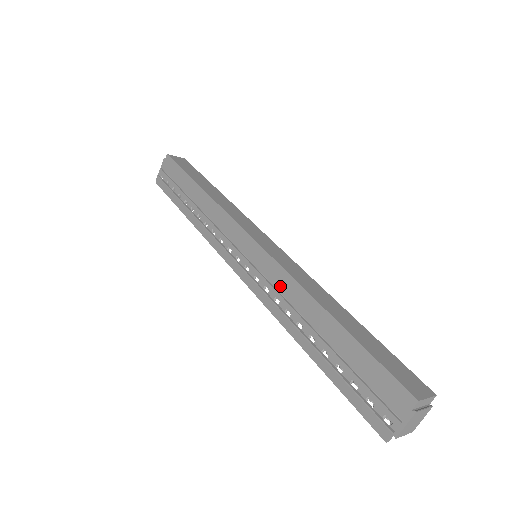
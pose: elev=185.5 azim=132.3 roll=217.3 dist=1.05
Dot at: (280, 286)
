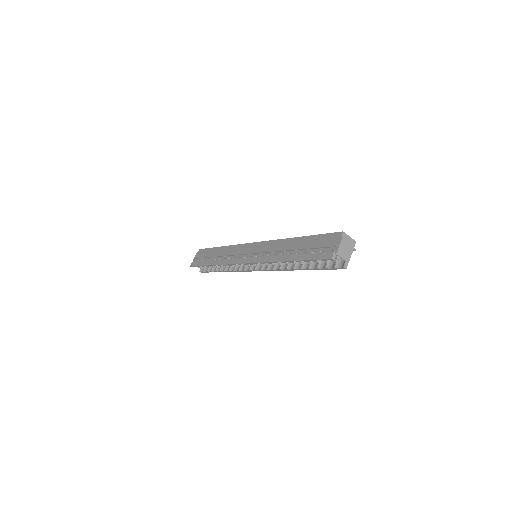
Dot at: (270, 248)
